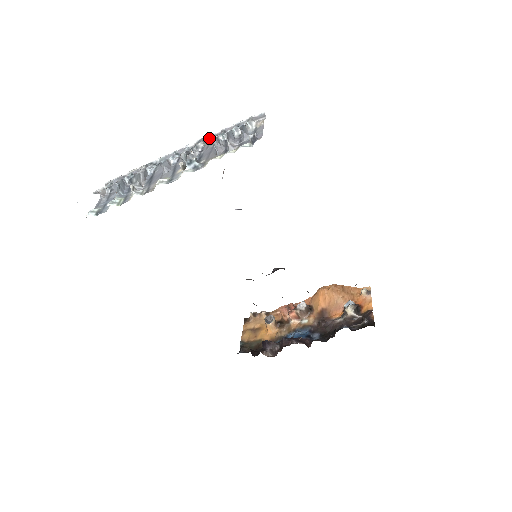
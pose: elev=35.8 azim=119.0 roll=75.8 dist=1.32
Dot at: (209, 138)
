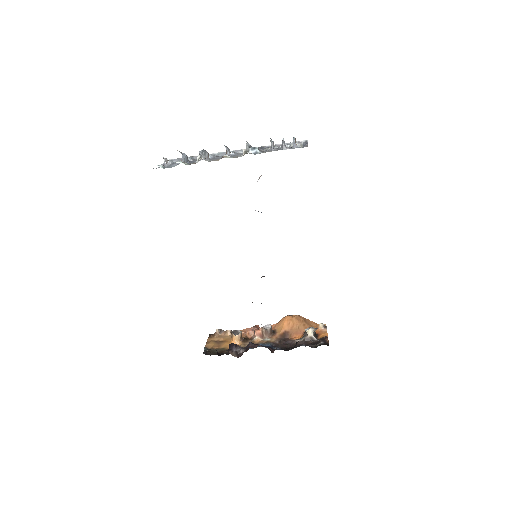
Dot at: (262, 147)
